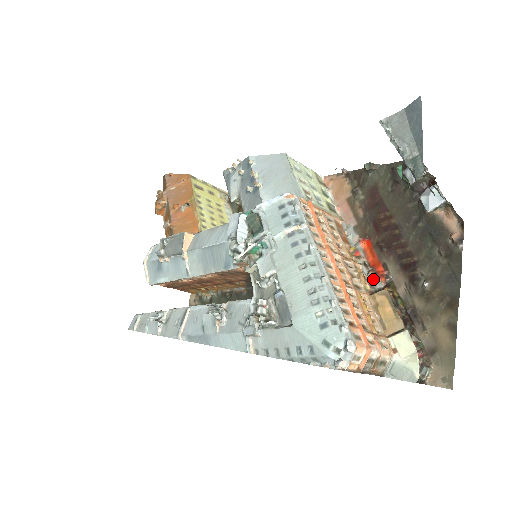
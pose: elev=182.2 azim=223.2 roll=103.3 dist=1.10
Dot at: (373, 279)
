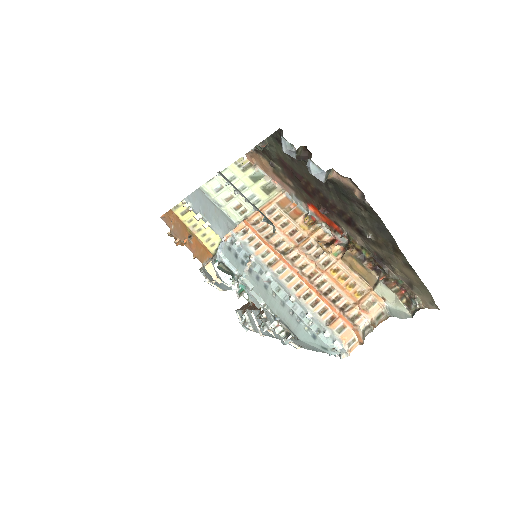
Dot at: (337, 237)
